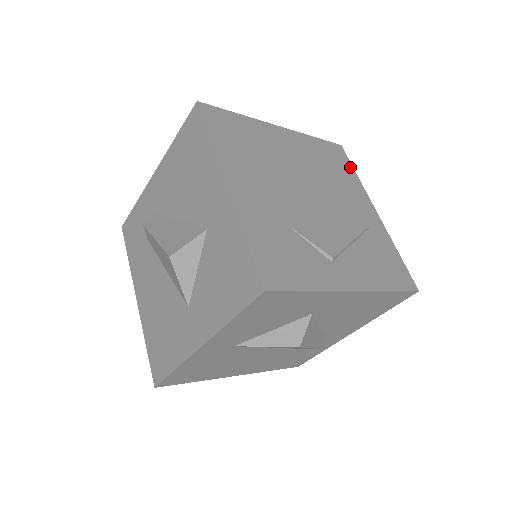
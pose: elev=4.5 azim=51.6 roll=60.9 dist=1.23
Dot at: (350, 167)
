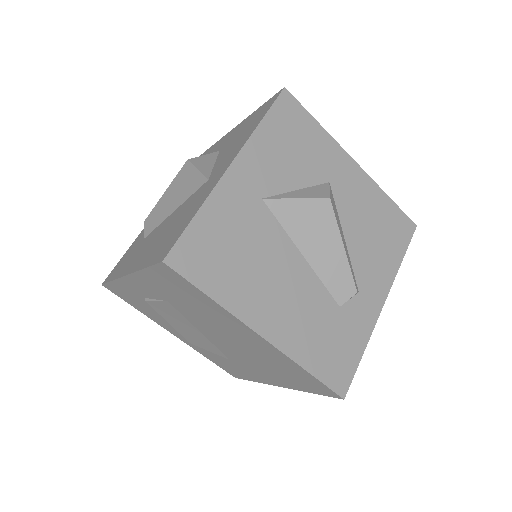
Dot at: occluded
